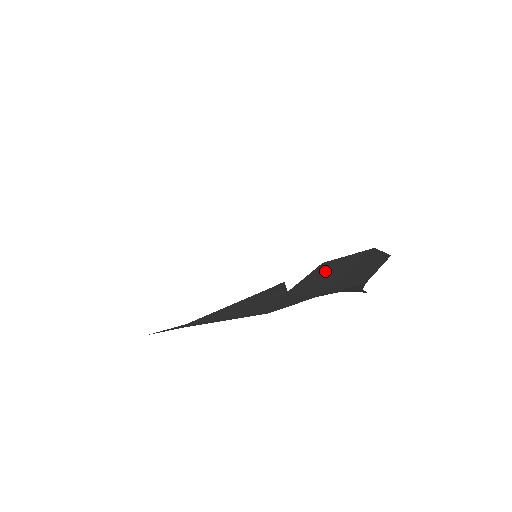
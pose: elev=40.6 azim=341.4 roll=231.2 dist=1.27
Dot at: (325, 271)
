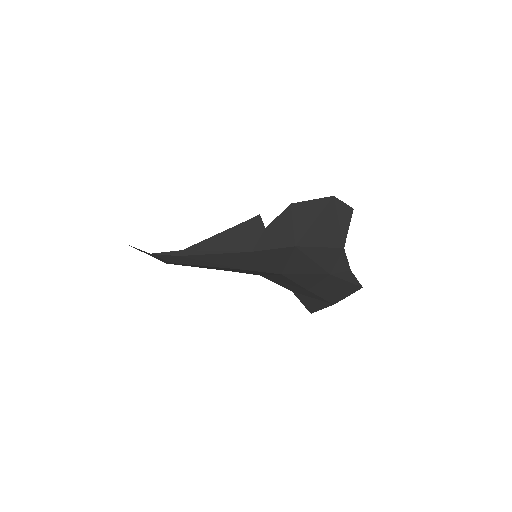
Dot at: (296, 214)
